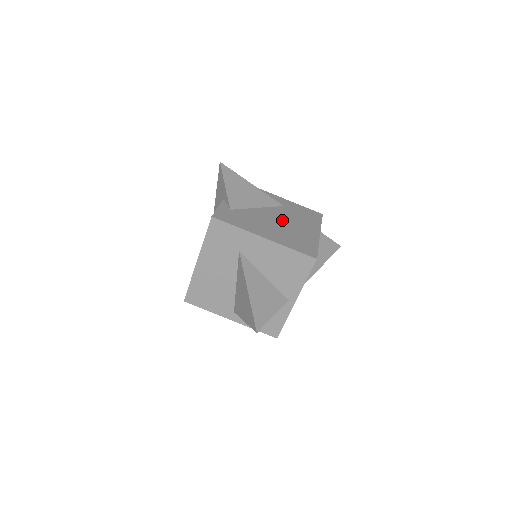
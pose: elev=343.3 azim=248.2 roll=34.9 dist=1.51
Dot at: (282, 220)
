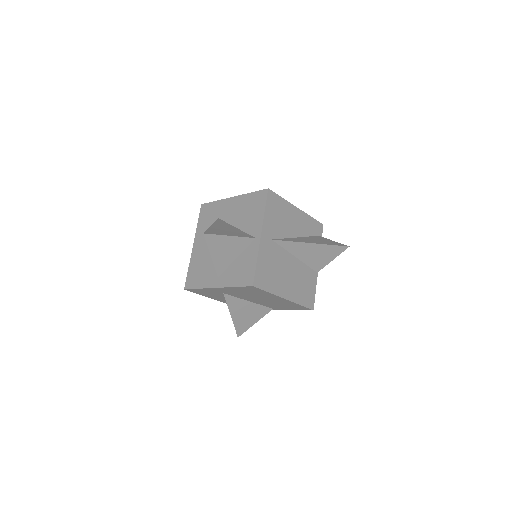
Dot at: occluded
